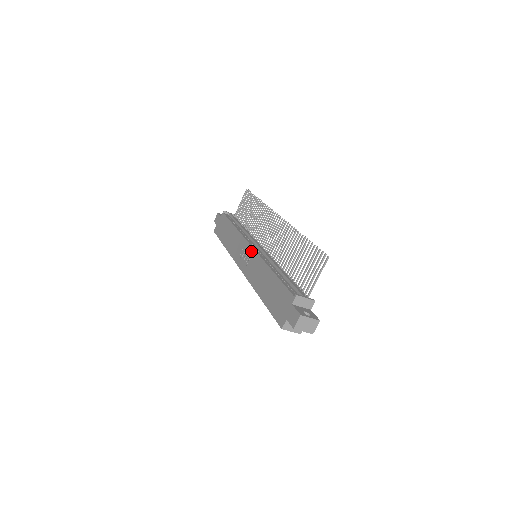
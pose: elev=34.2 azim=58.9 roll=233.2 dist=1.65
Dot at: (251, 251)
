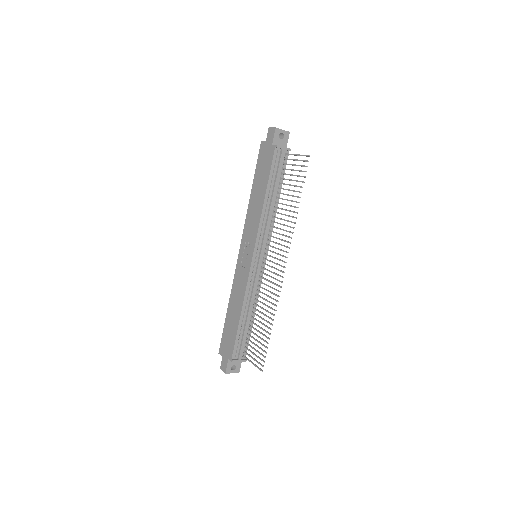
Dot at: (249, 263)
